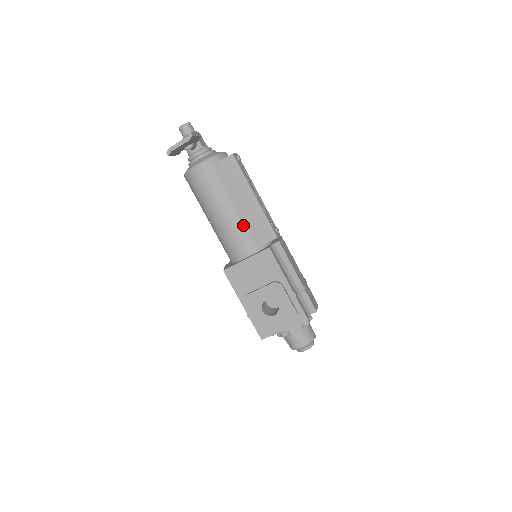
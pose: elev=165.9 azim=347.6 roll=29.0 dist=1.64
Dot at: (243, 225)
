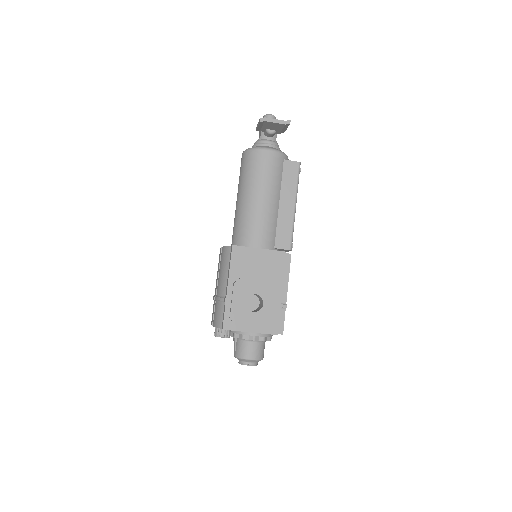
Dot at: (273, 221)
